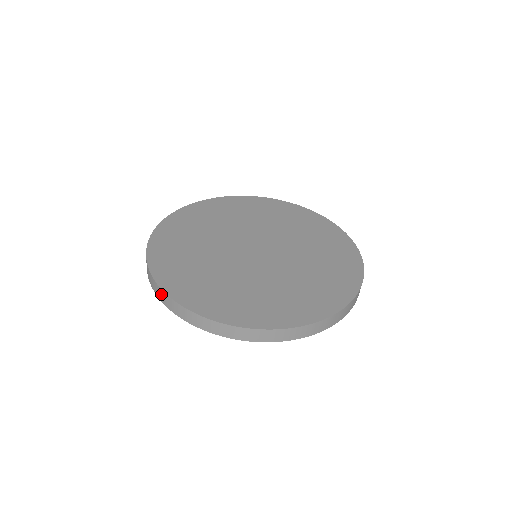
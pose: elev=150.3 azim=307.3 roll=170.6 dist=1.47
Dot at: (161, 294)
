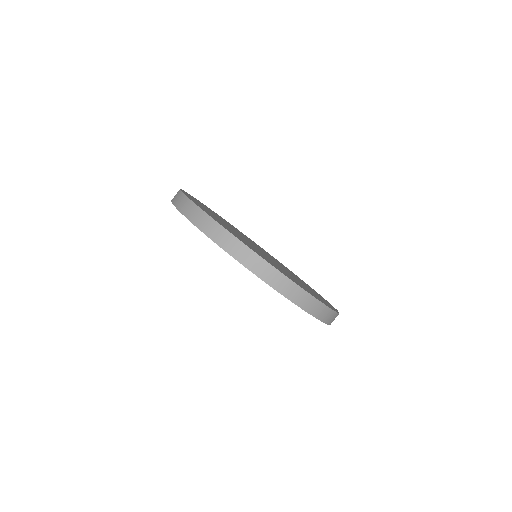
Dot at: (264, 268)
